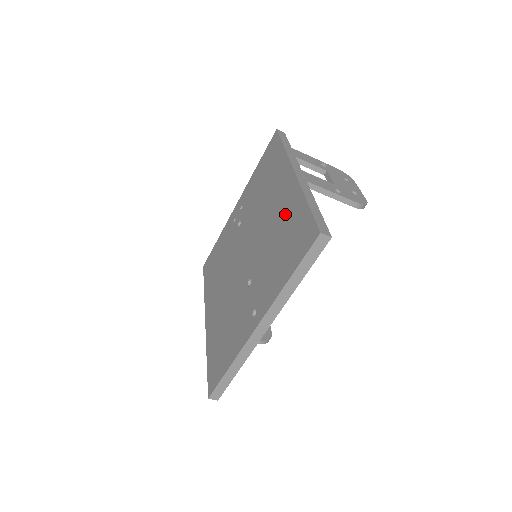
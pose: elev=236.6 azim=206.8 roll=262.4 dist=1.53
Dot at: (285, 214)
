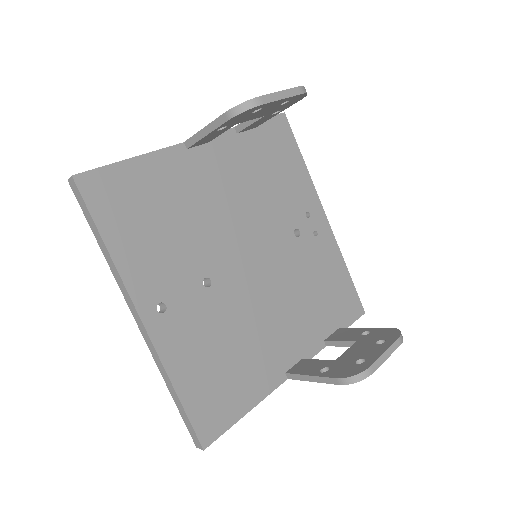
Dot at: occluded
